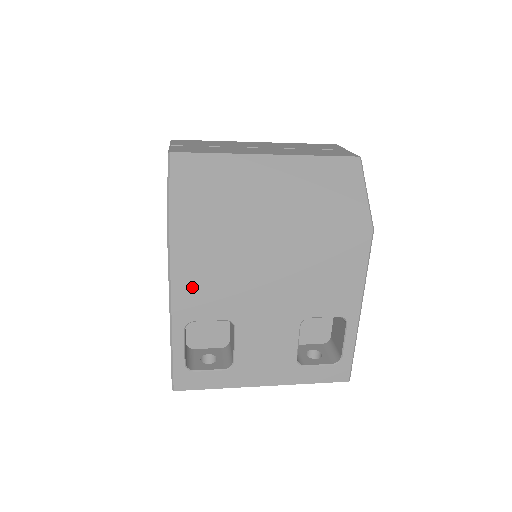
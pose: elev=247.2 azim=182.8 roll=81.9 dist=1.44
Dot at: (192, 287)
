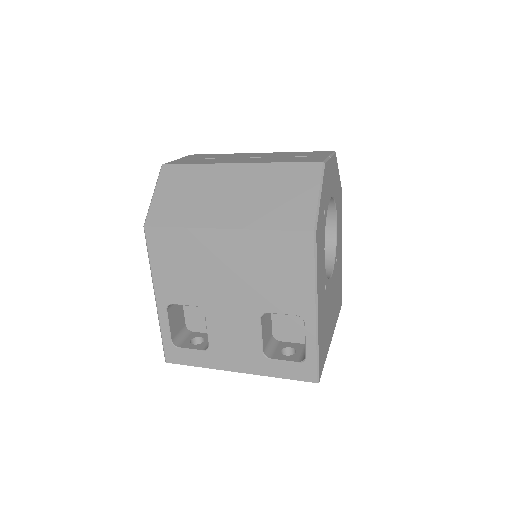
Dot at: (167, 275)
